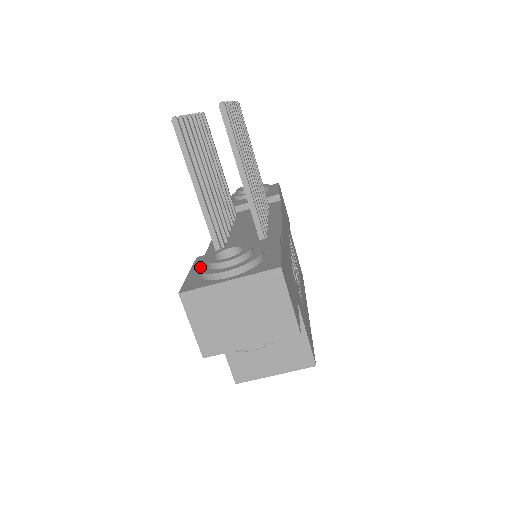
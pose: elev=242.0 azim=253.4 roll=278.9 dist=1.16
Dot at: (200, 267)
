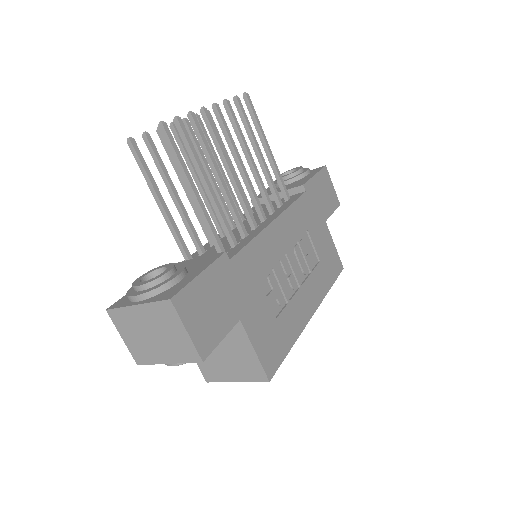
Dot at: occluded
